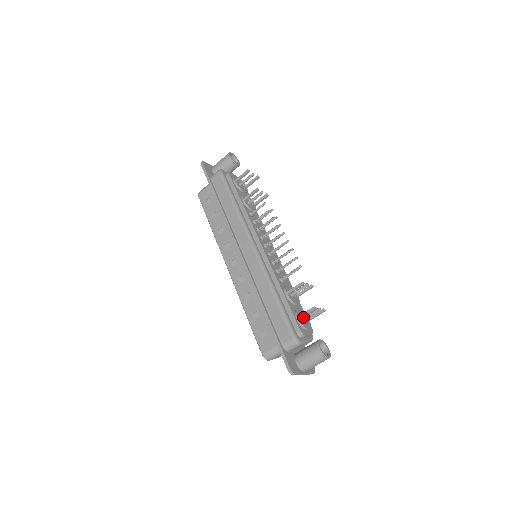
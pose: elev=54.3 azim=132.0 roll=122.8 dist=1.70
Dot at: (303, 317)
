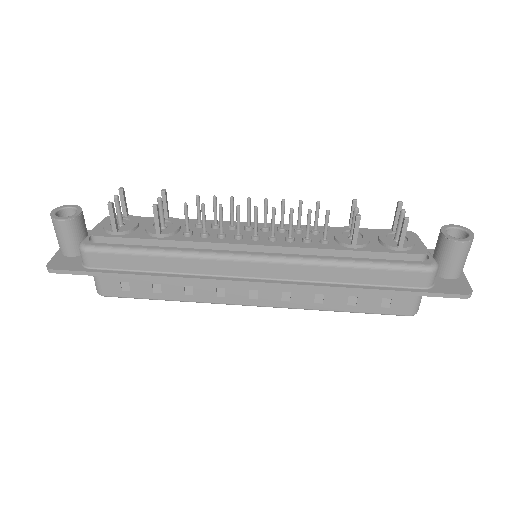
Dot at: (395, 238)
